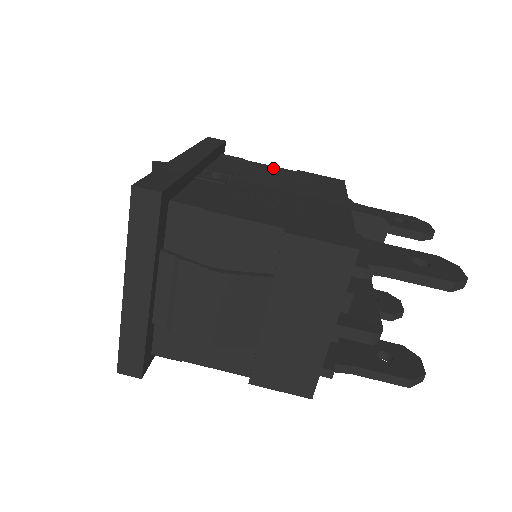
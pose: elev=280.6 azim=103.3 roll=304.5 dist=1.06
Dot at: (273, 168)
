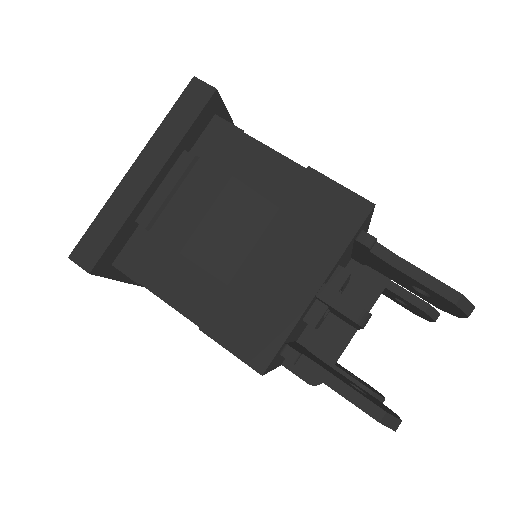
Dot at: occluded
